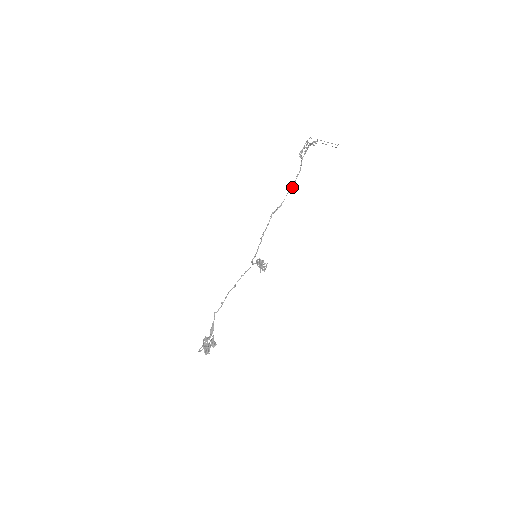
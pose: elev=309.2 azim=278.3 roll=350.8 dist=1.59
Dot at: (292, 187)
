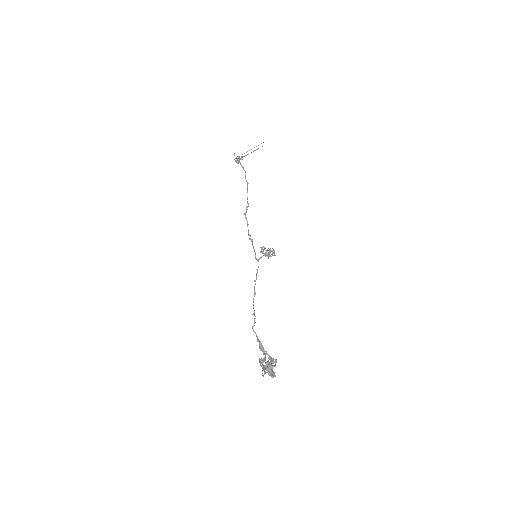
Dot at: (247, 187)
